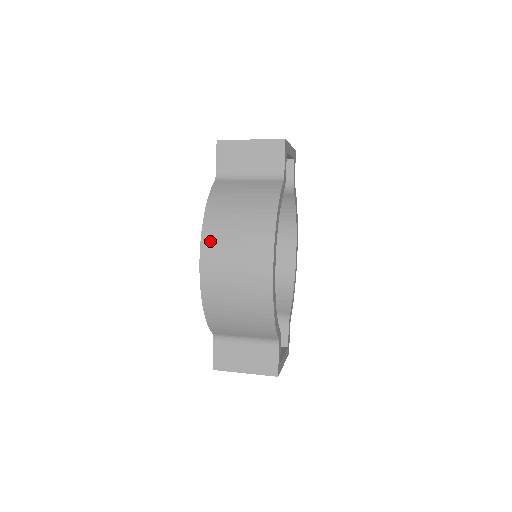
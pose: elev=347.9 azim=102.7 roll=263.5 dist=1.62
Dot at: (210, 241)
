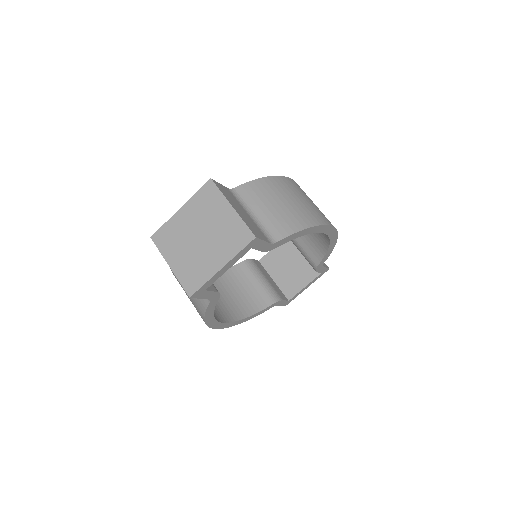
Dot at: occluded
